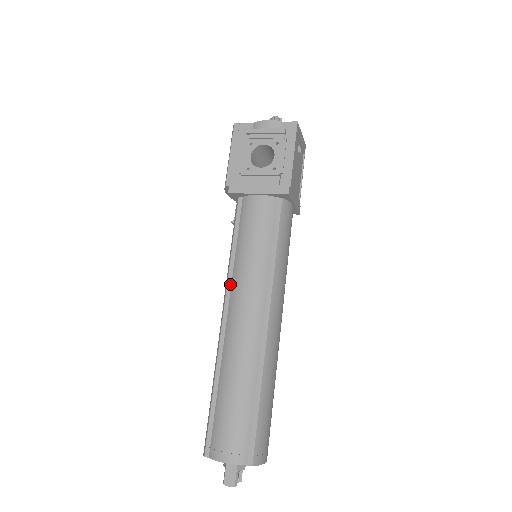
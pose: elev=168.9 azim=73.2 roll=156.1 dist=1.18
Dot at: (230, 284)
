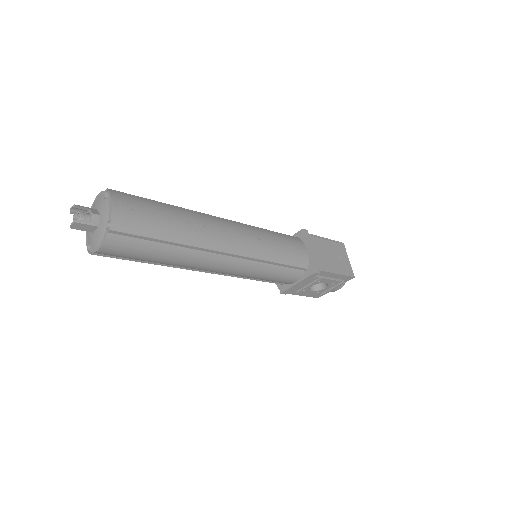
Dot at: occluded
